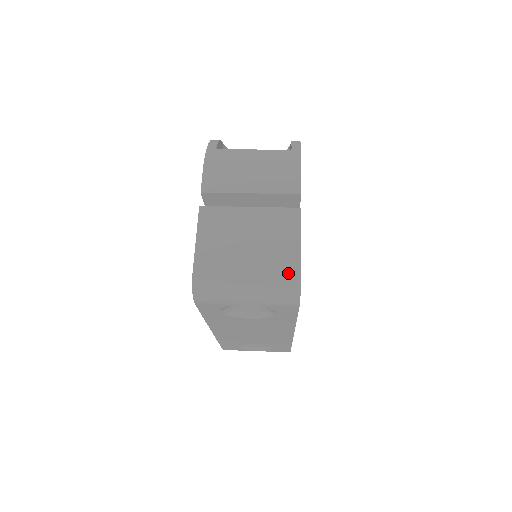
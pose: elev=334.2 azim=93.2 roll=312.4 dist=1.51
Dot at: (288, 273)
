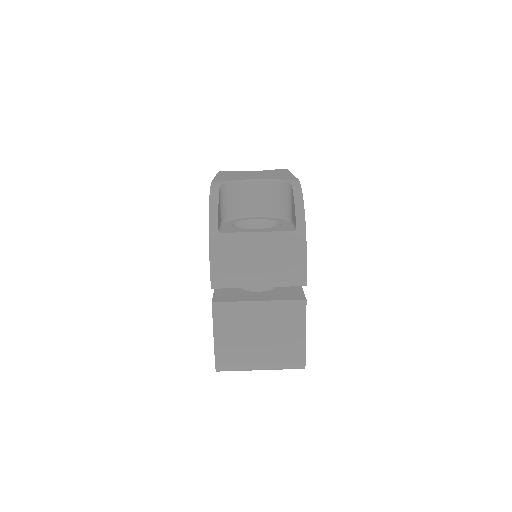
Dot at: (295, 358)
